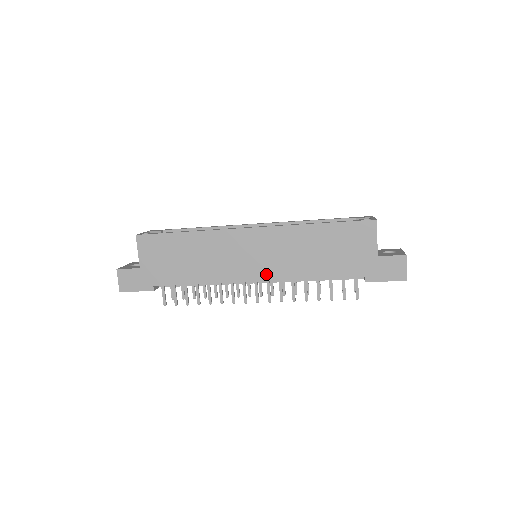
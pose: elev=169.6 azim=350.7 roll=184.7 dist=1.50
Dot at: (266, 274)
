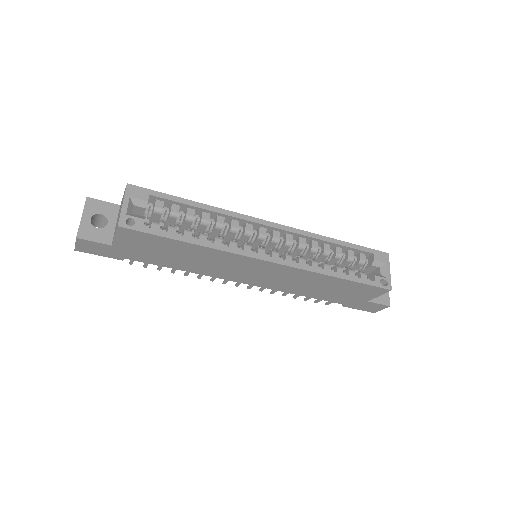
Dot at: (260, 284)
